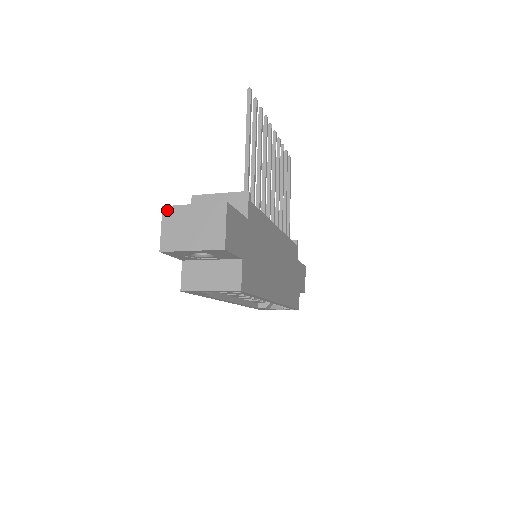
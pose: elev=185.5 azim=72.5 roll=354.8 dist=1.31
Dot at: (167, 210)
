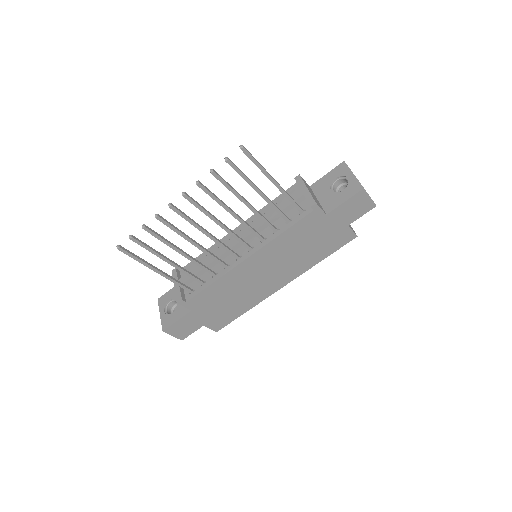
Dot at: (160, 302)
